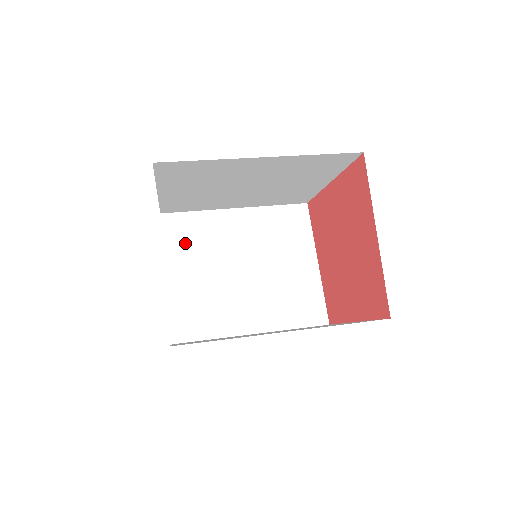
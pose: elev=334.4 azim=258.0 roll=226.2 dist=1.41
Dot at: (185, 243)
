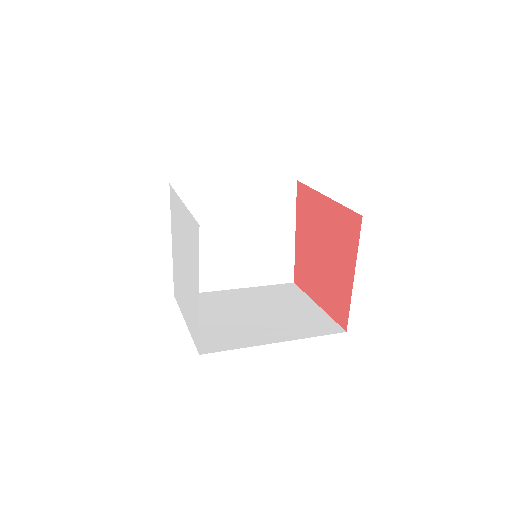
Dot at: (190, 212)
